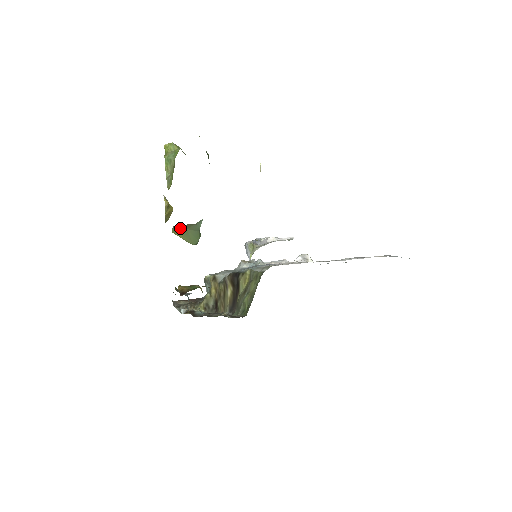
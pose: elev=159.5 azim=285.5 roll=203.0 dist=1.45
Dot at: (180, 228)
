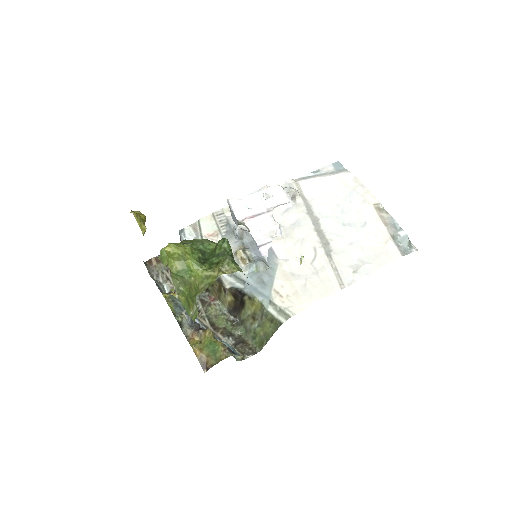
Dot at: occluded
